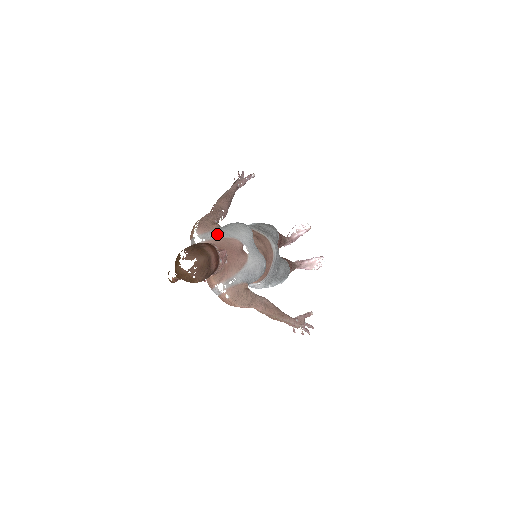
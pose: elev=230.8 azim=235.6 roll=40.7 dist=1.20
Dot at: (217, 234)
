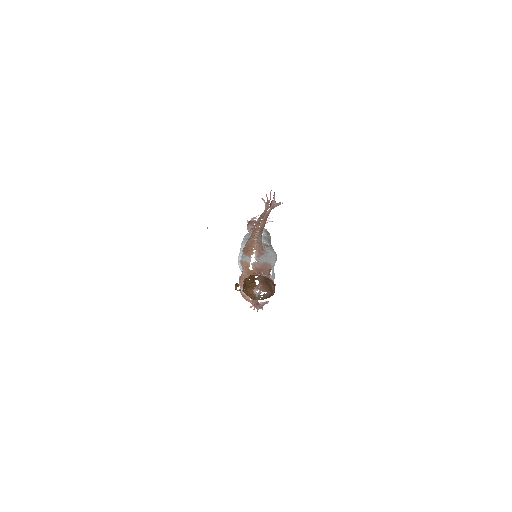
Dot at: (263, 259)
